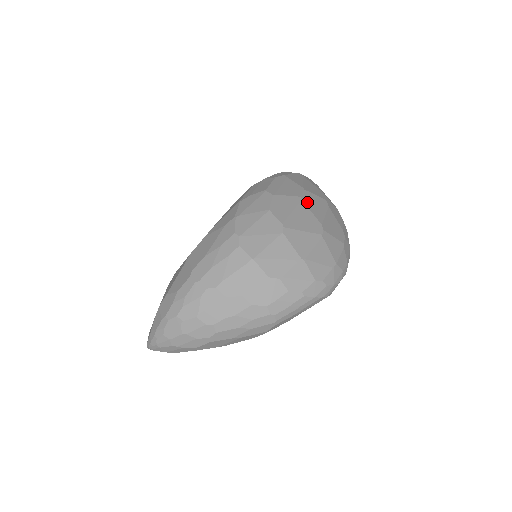
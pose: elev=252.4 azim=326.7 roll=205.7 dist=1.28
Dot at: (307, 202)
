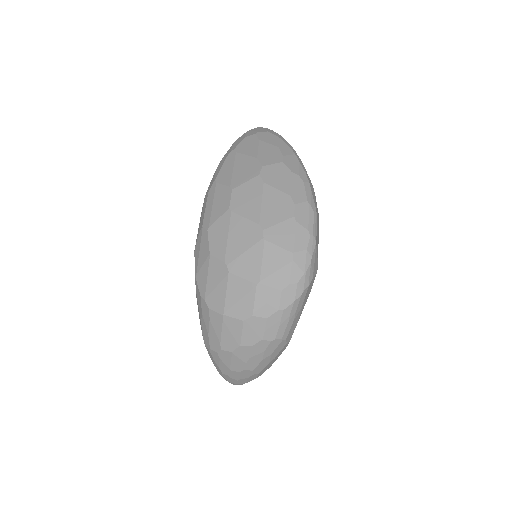
Dot at: (238, 208)
